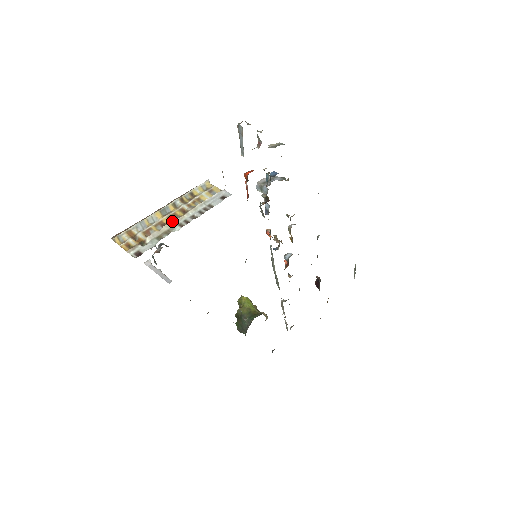
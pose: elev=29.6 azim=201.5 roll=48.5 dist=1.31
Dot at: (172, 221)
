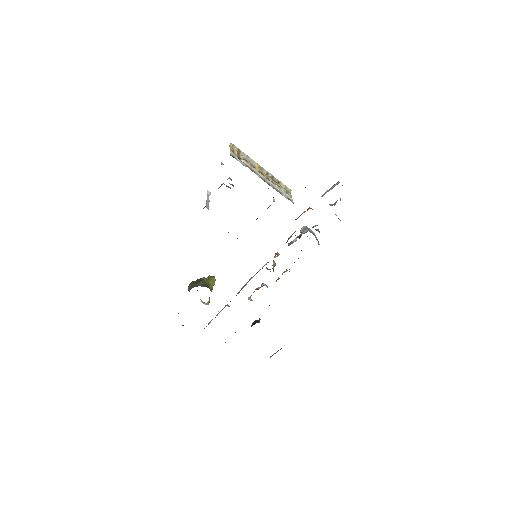
Dot at: (259, 173)
